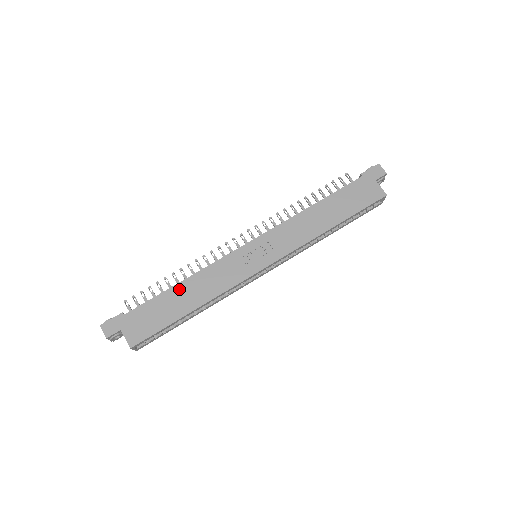
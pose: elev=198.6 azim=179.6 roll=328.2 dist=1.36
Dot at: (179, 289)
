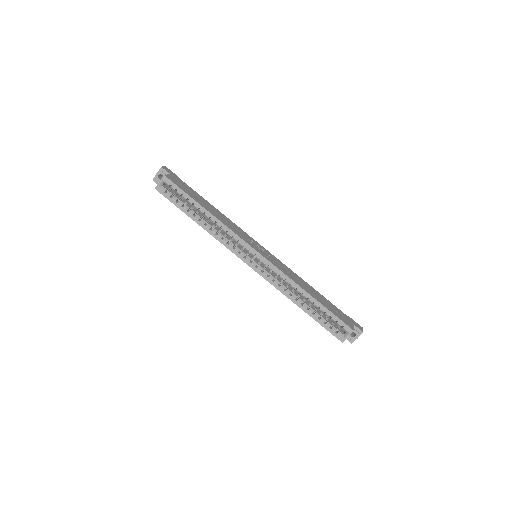
Dot at: (212, 206)
